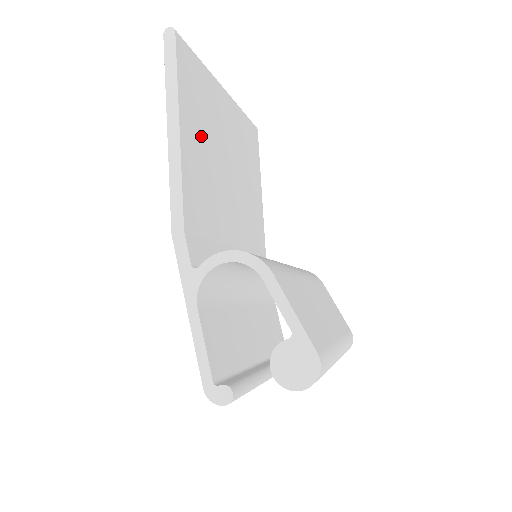
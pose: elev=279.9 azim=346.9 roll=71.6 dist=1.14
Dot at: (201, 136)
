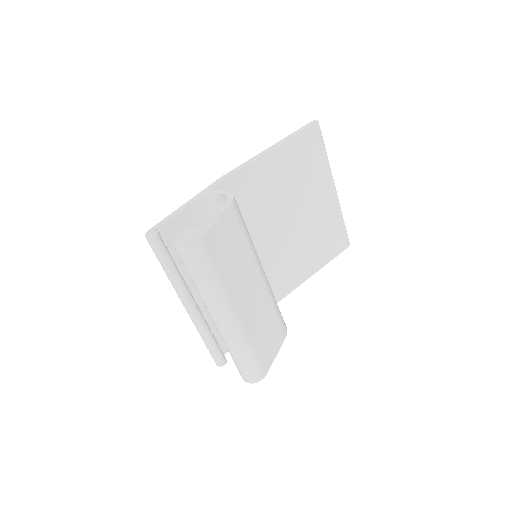
Dot at: (287, 173)
